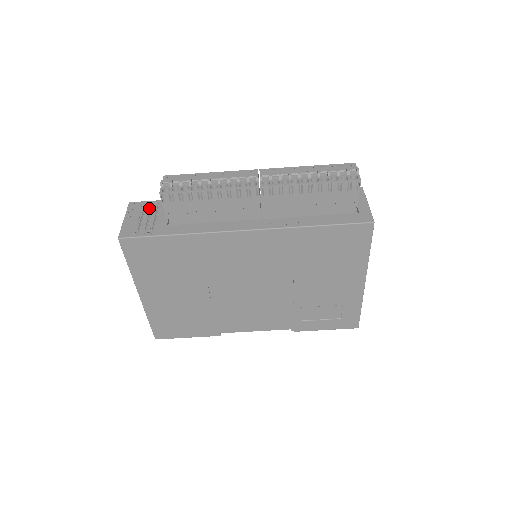
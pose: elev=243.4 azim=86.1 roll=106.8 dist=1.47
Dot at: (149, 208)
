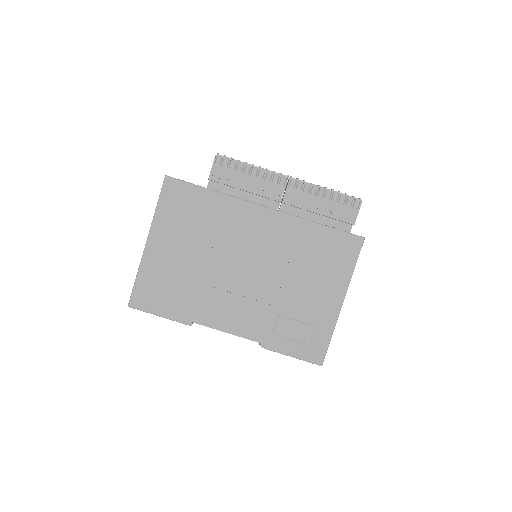
Dot at: occluded
